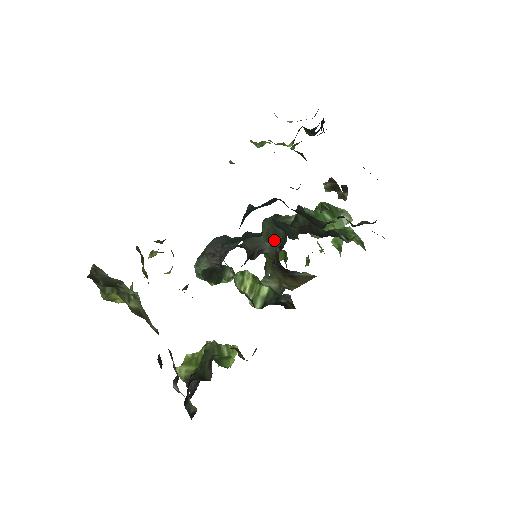
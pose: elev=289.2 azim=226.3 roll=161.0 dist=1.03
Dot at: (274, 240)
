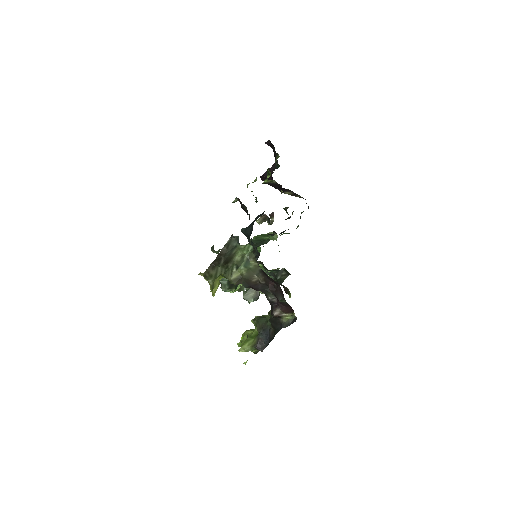
Dot at: occluded
